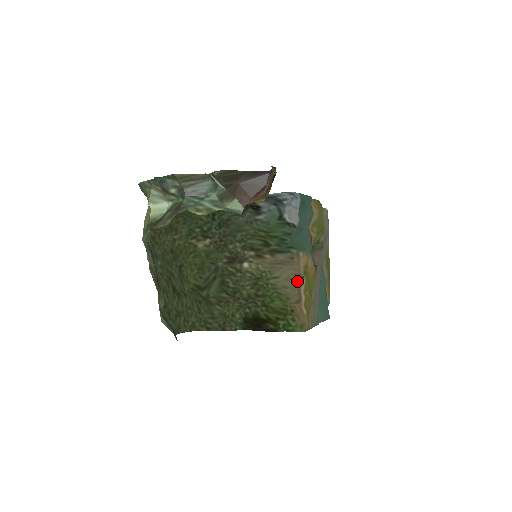
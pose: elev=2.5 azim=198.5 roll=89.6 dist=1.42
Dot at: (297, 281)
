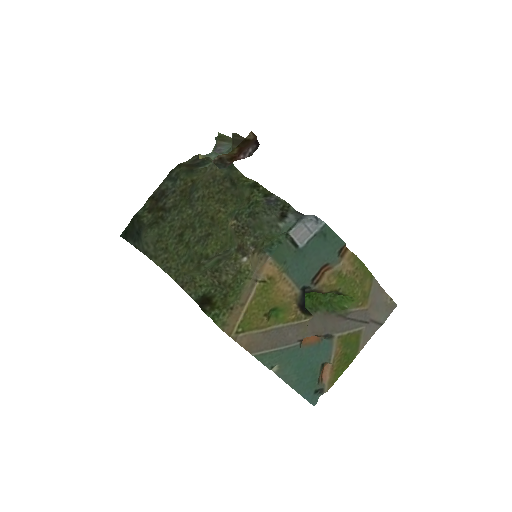
Dot at: (252, 283)
